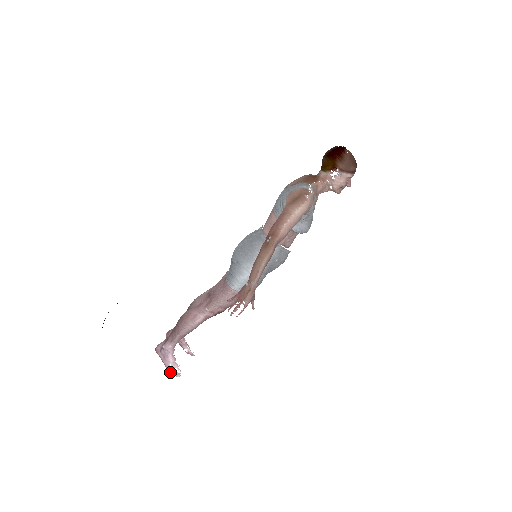
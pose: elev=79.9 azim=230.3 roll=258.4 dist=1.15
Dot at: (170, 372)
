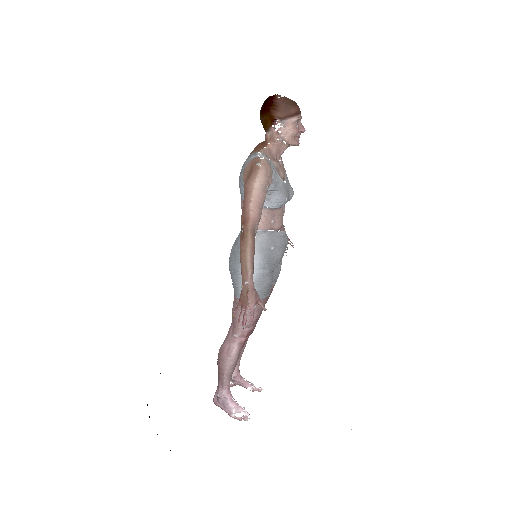
Dot at: occluded
